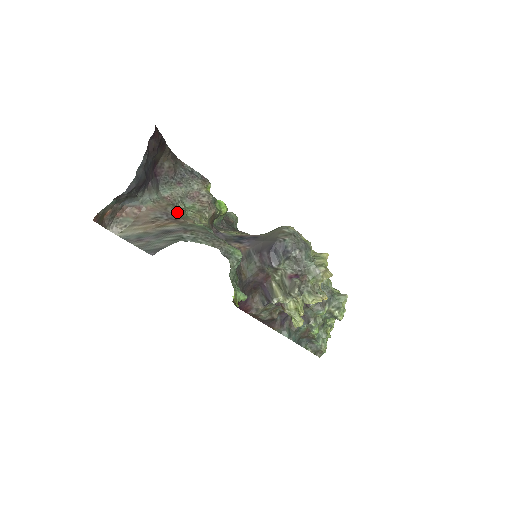
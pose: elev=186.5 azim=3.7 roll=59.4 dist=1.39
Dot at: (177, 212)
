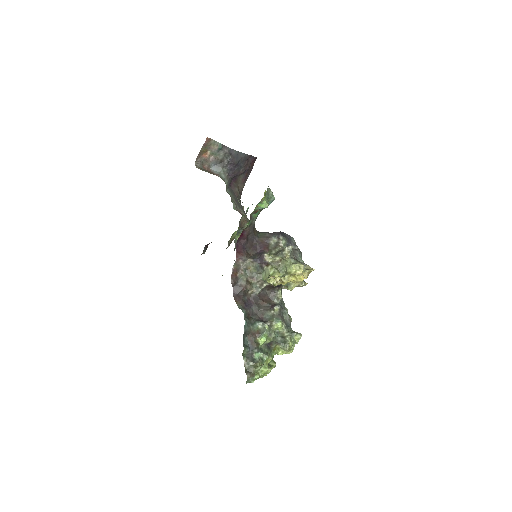
Dot at: occluded
